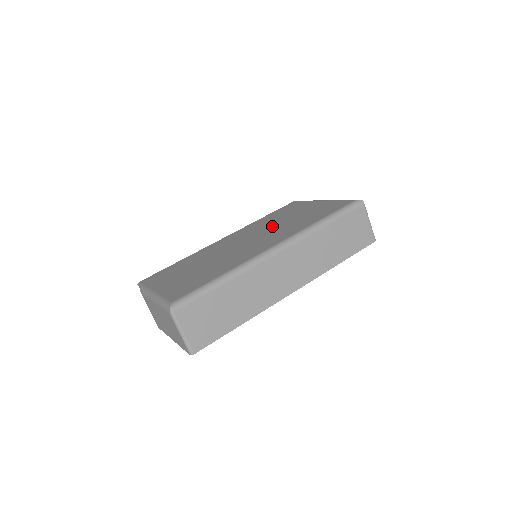
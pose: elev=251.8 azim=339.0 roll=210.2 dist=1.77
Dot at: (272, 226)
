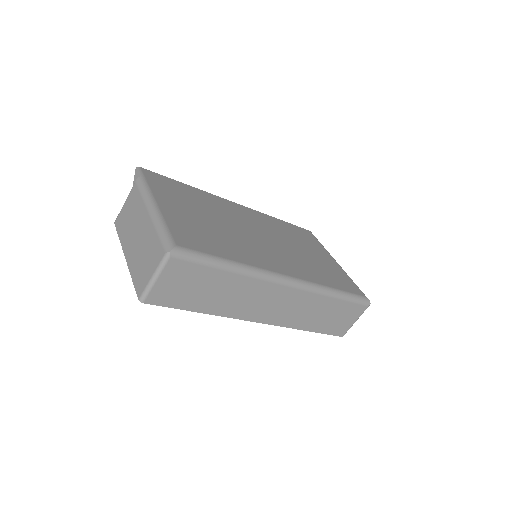
Dot at: (289, 244)
